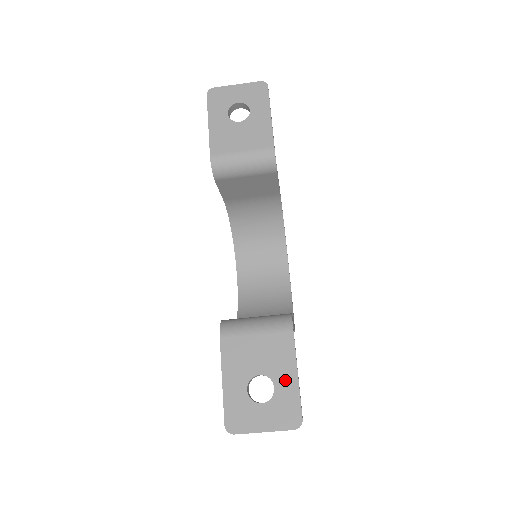
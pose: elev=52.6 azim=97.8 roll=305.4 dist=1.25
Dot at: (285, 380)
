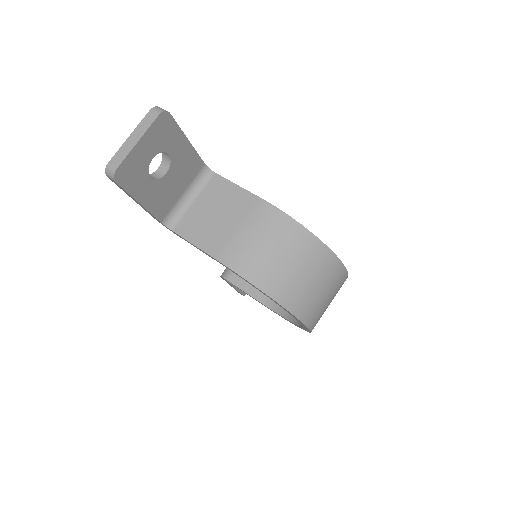
Dot at: occluded
